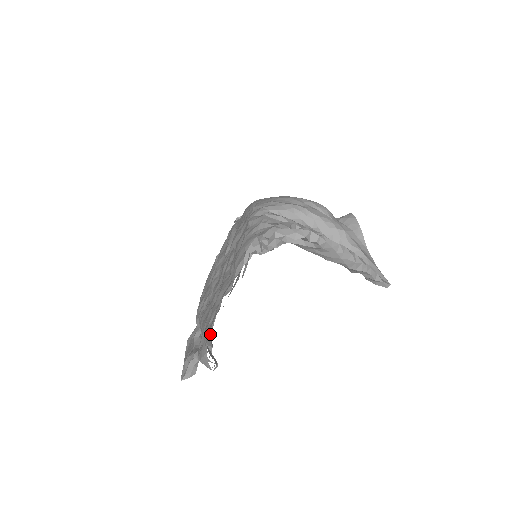
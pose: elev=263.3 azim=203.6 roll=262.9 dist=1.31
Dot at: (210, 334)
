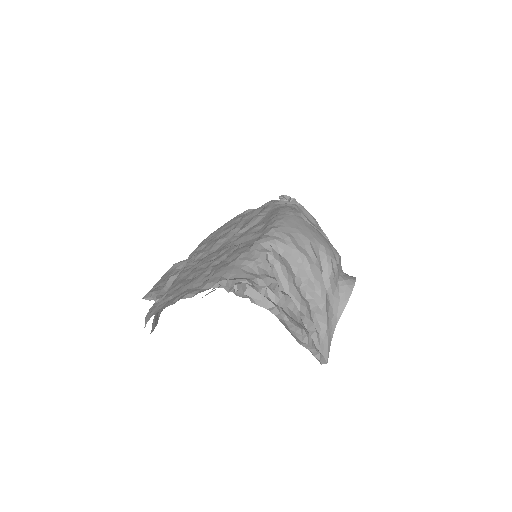
Dot at: occluded
